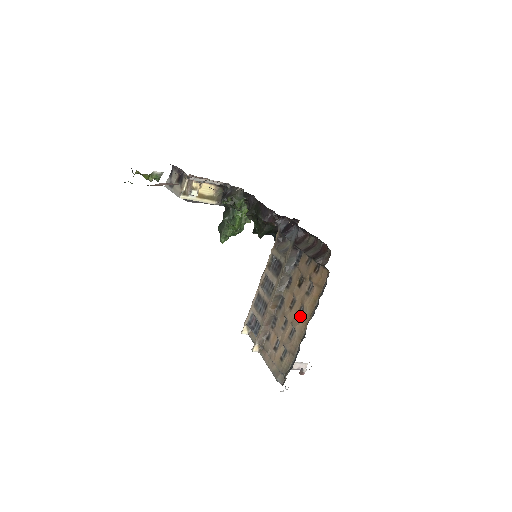
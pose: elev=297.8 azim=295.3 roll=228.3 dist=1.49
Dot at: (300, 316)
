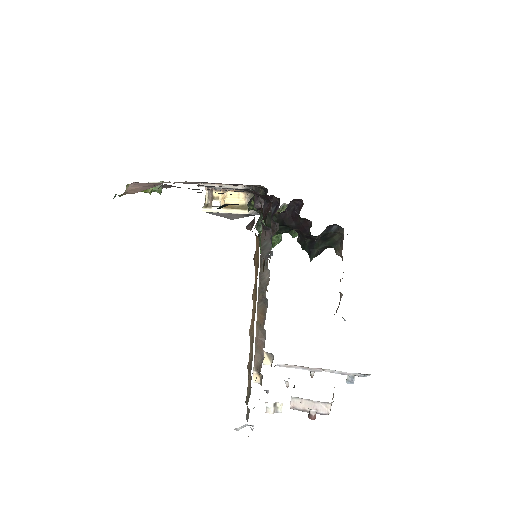
Dot at: occluded
